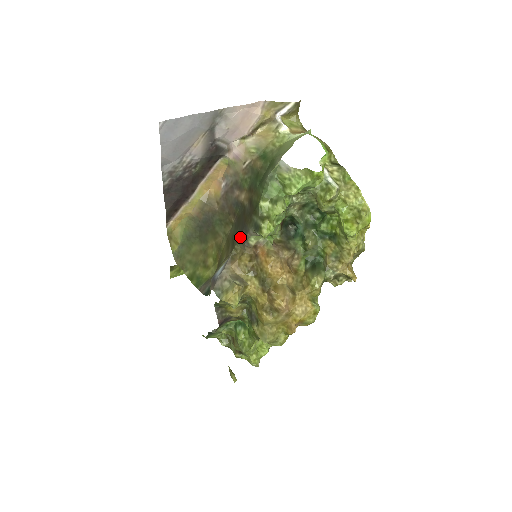
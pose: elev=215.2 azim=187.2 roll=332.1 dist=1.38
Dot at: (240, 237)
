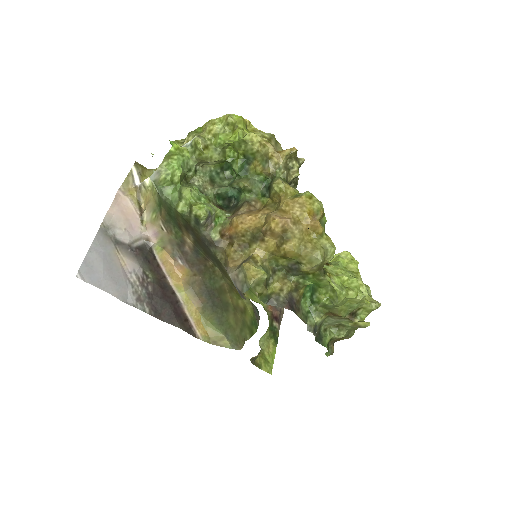
Dot at: (211, 250)
